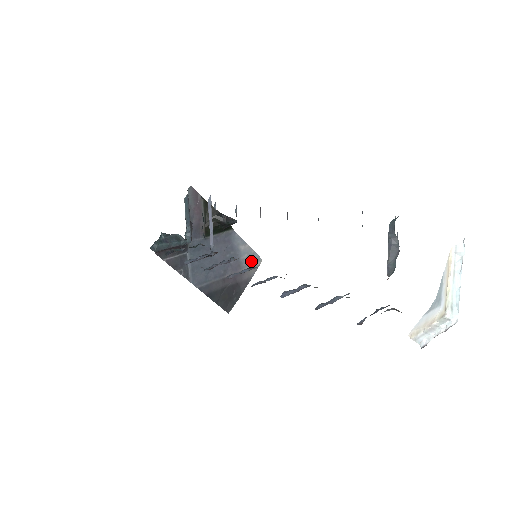
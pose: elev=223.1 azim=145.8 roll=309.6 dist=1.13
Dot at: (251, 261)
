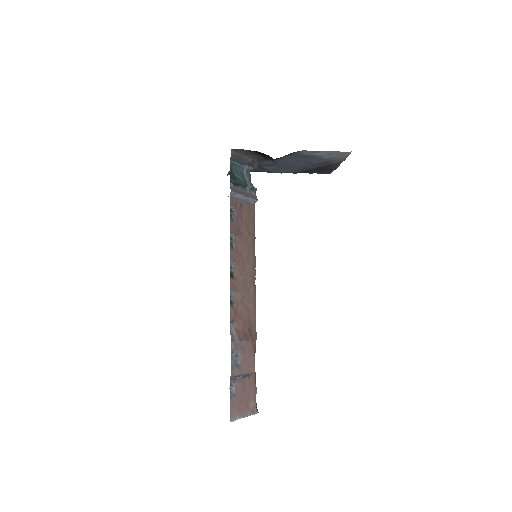
Dot at: (336, 155)
